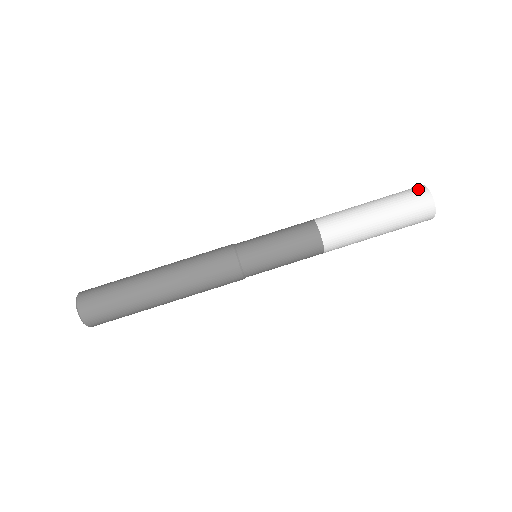
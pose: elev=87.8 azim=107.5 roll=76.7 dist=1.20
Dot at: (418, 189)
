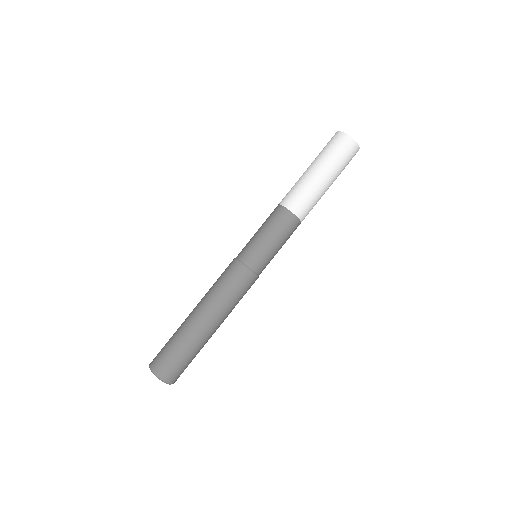
Dot at: (337, 137)
